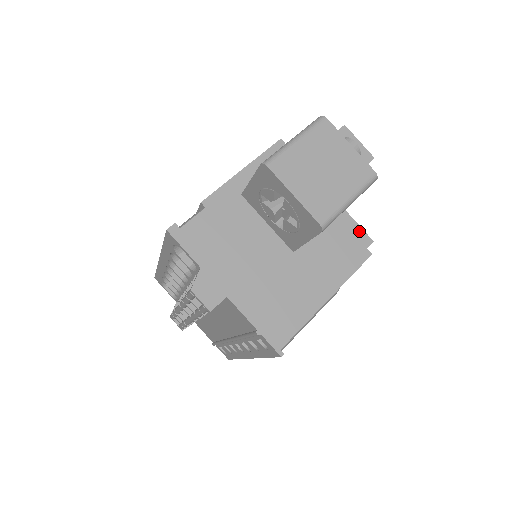
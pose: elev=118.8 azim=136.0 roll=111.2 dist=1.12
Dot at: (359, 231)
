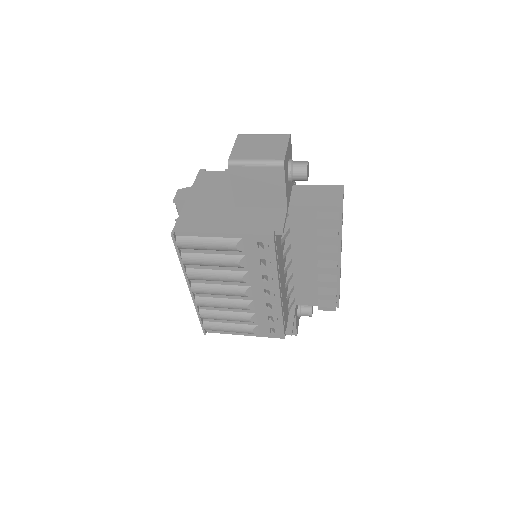
Dot at: (281, 222)
